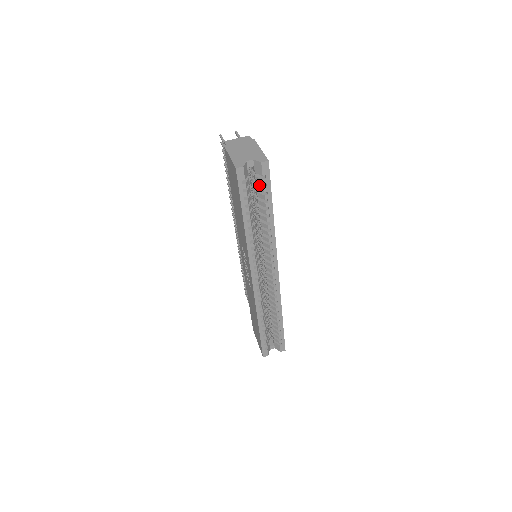
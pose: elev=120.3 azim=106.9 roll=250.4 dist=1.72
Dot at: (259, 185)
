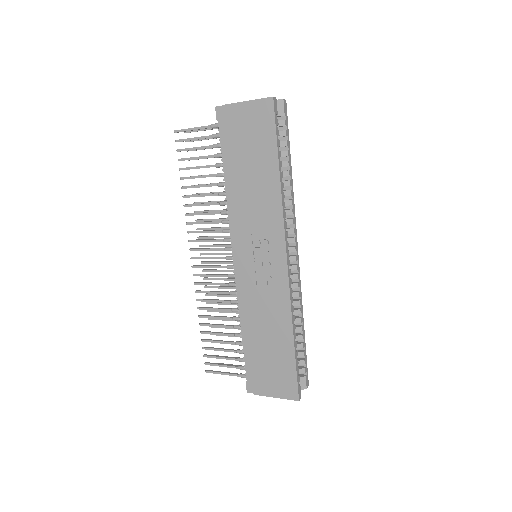
Dot at: occluded
